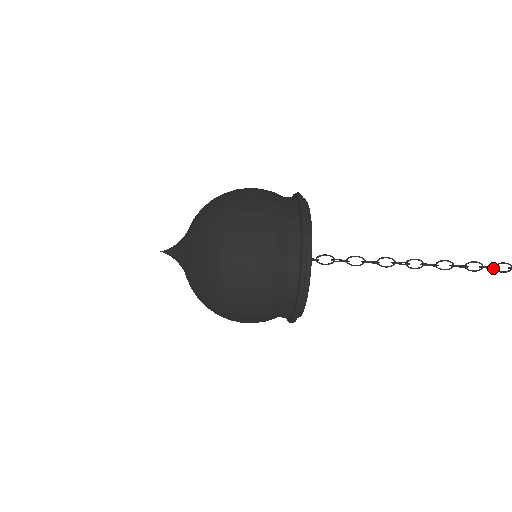
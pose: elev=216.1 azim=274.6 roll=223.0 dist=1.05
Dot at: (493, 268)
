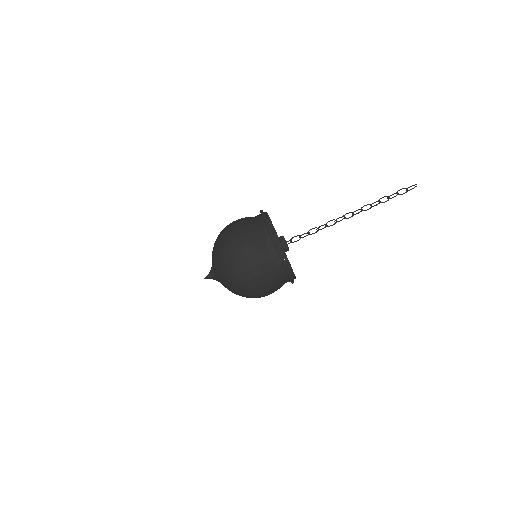
Dot at: (394, 193)
